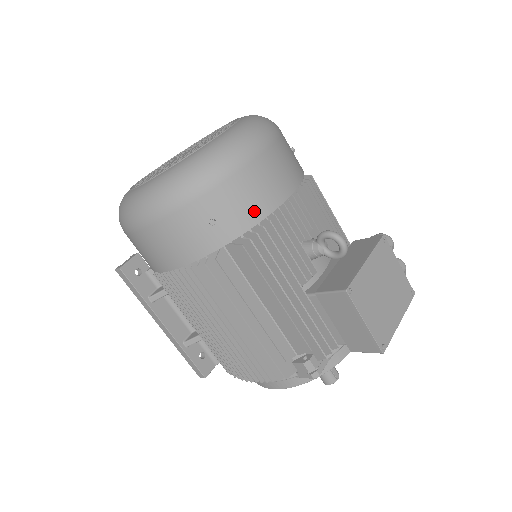
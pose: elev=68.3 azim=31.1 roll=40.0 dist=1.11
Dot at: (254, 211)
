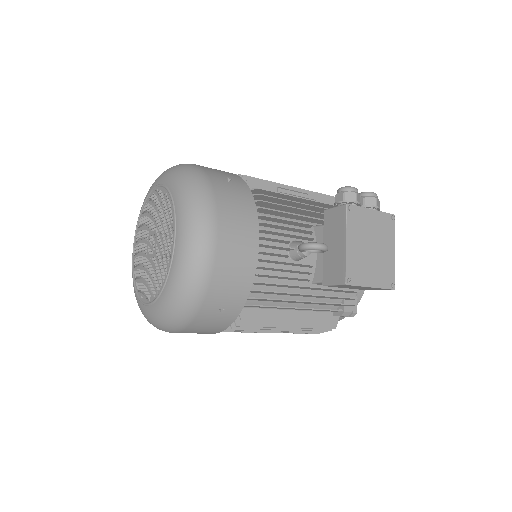
Dot at: (244, 280)
